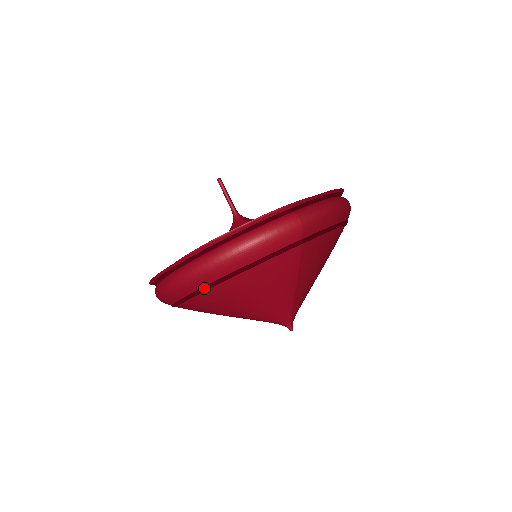
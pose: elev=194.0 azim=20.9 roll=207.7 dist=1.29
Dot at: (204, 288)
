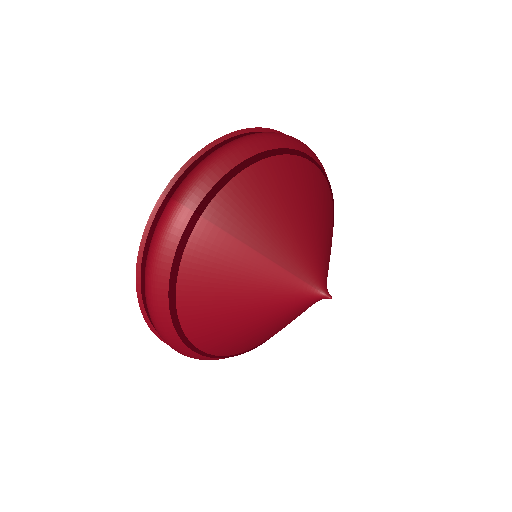
Dot at: (174, 326)
